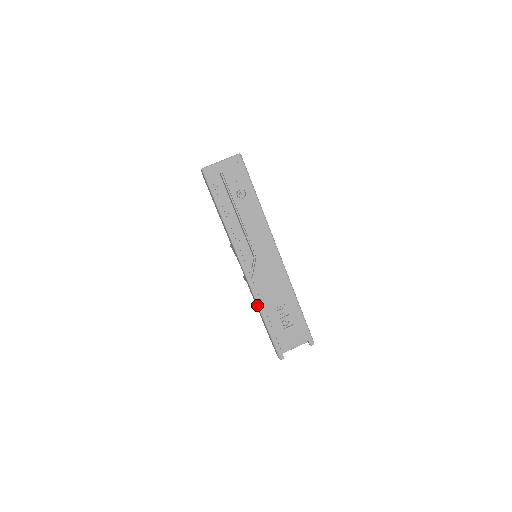
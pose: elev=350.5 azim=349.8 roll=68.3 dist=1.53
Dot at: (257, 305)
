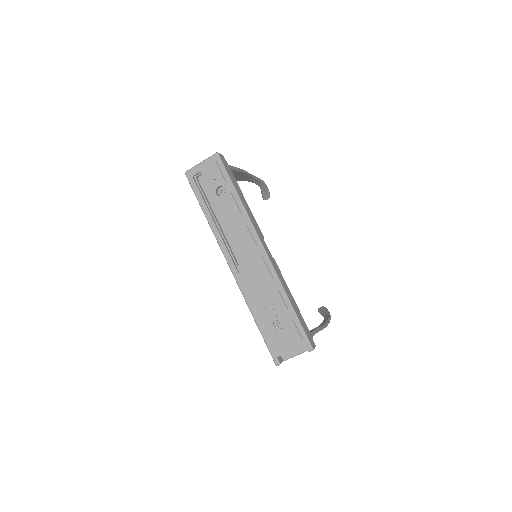
Dot at: (247, 304)
